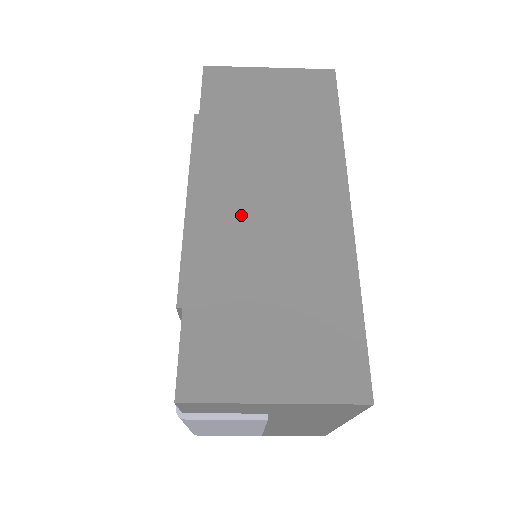
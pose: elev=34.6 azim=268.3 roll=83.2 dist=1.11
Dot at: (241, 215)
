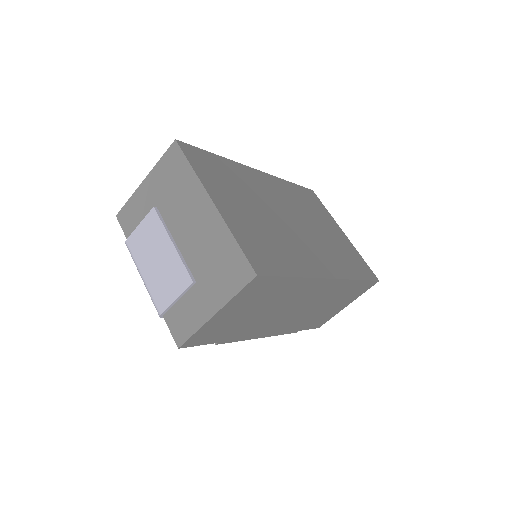
Dot at: occluded
